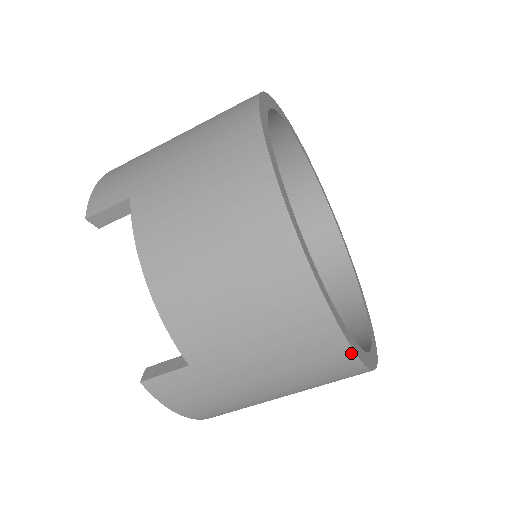
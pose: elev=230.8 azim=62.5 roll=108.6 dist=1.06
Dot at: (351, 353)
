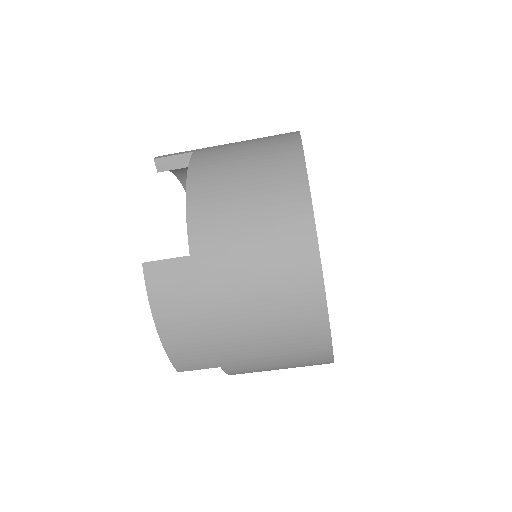
Dot at: (321, 282)
